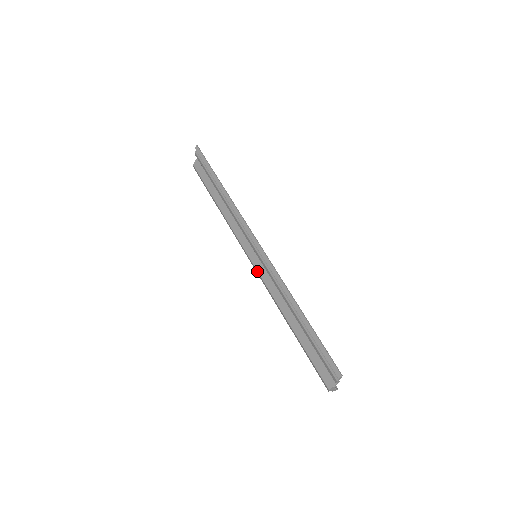
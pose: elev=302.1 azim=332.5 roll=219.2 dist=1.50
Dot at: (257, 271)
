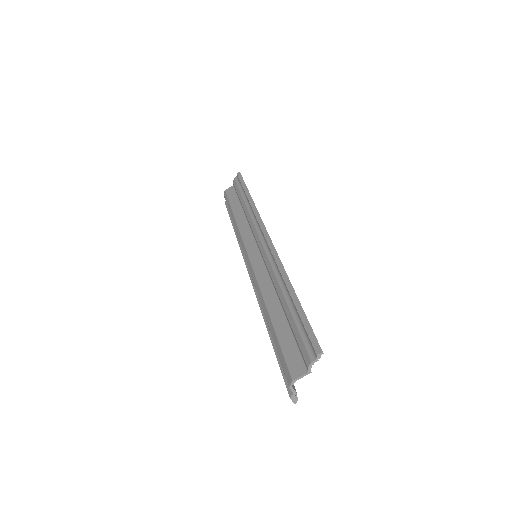
Dot at: (252, 265)
